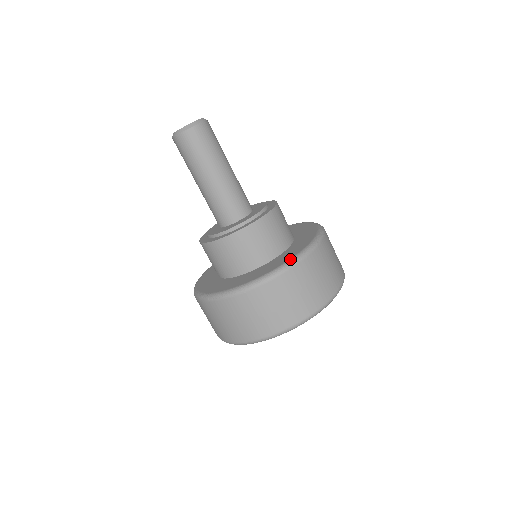
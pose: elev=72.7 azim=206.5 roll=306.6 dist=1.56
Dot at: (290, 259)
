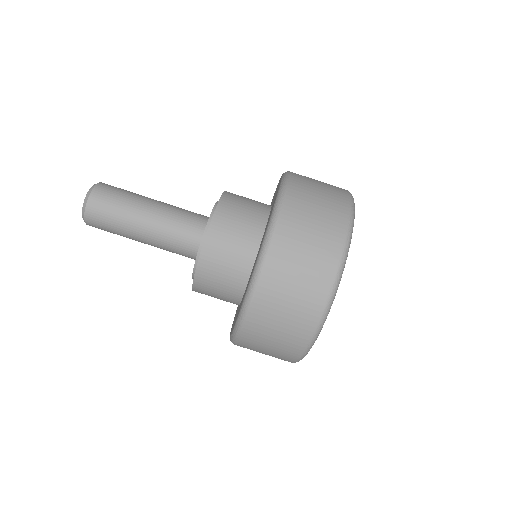
Dot at: (251, 275)
